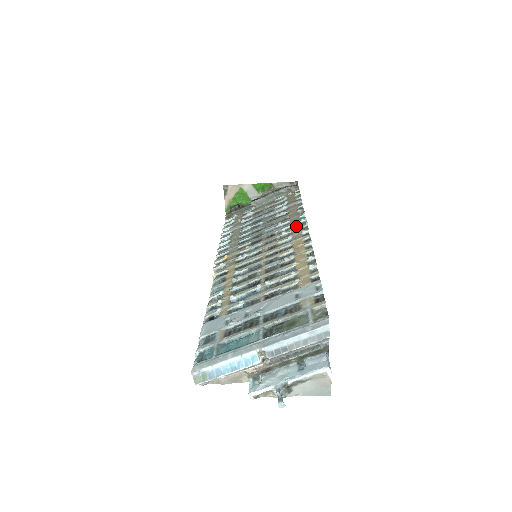
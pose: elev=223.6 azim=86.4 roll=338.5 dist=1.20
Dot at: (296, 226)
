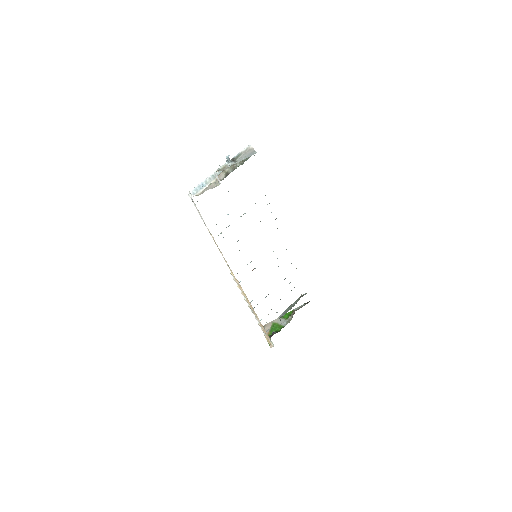
Dot at: occluded
